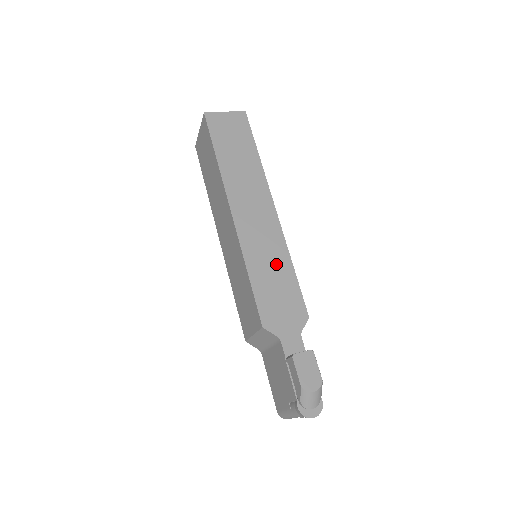
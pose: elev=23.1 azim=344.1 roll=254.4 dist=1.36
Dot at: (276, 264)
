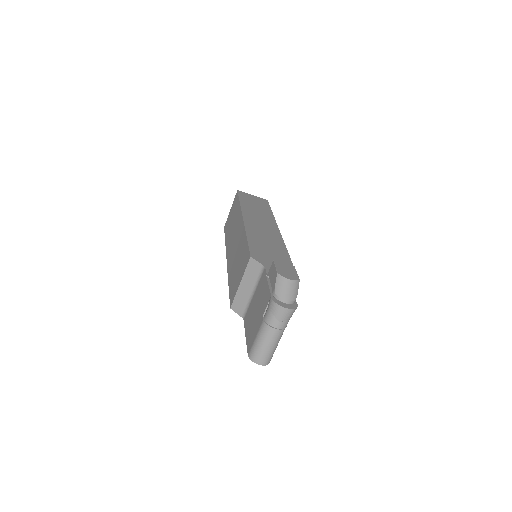
Dot at: (272, 243)
